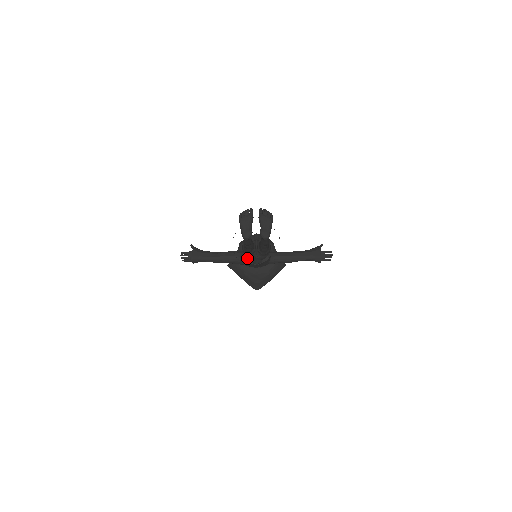
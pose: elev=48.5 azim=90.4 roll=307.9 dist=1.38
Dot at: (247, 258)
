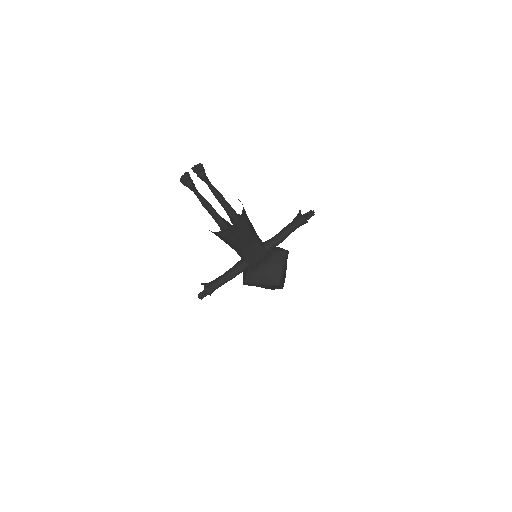
Dot at: occluded
